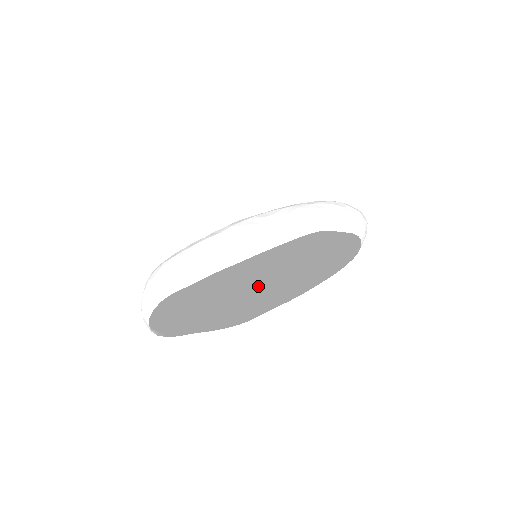
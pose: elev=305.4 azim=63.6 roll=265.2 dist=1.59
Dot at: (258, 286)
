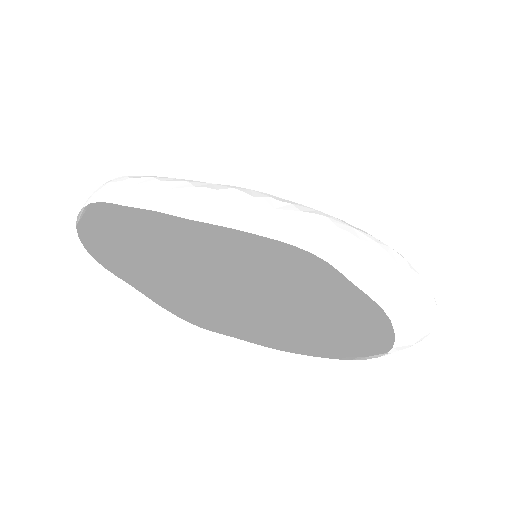
Dot at: (257, 308)
